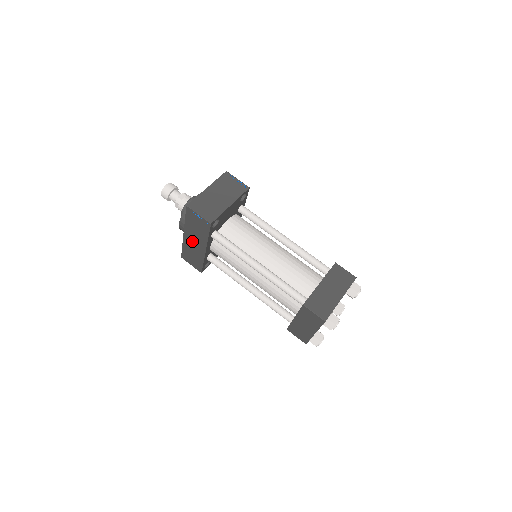
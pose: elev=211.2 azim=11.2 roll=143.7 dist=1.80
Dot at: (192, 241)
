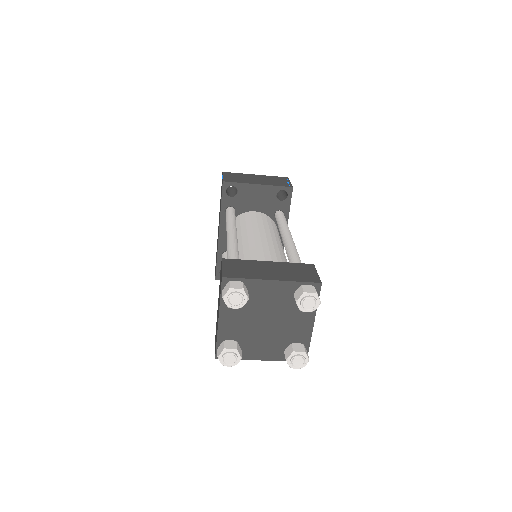
Dot at: occluded
